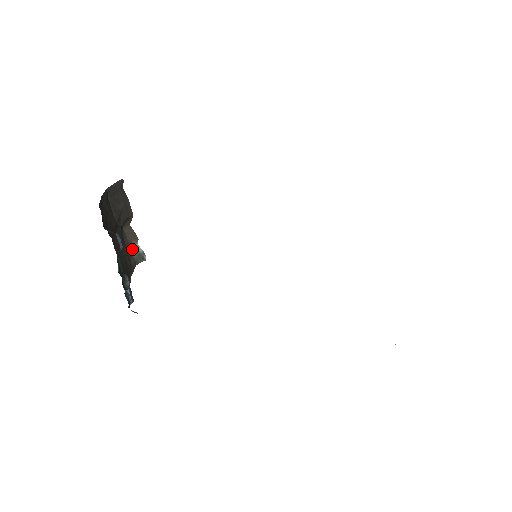
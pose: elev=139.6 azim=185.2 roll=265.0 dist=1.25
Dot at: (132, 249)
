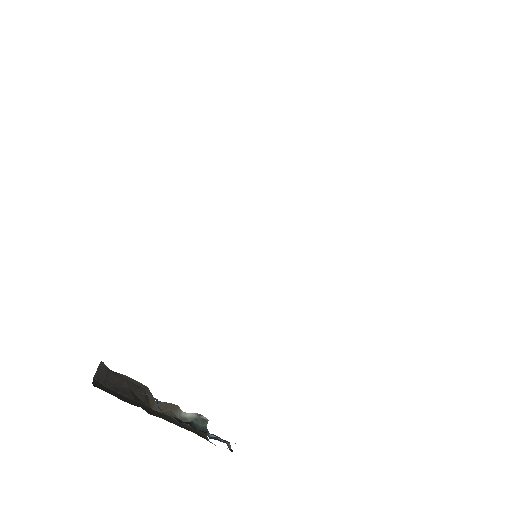
Dot at: occluded
